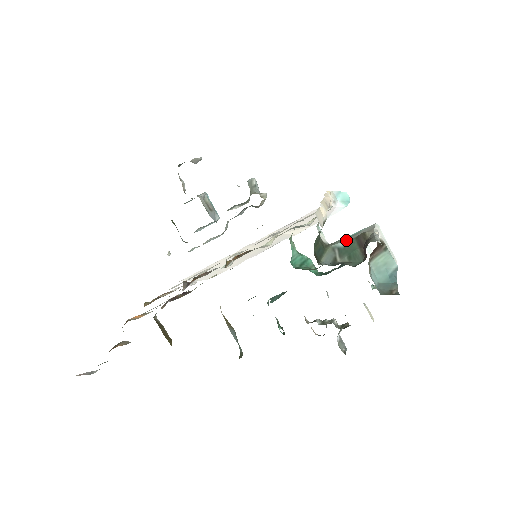
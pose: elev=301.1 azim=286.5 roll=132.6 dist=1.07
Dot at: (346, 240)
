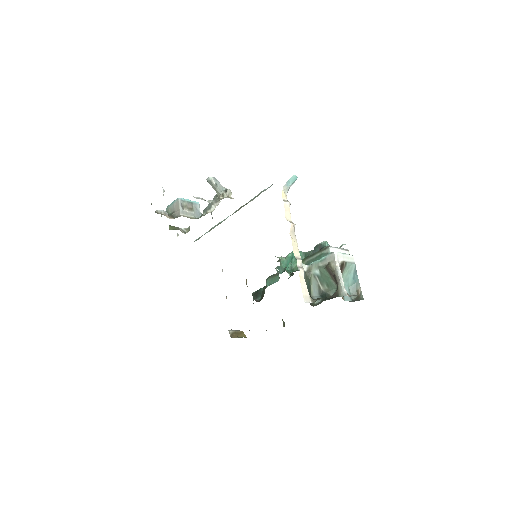
Dot at: (320, 268)
